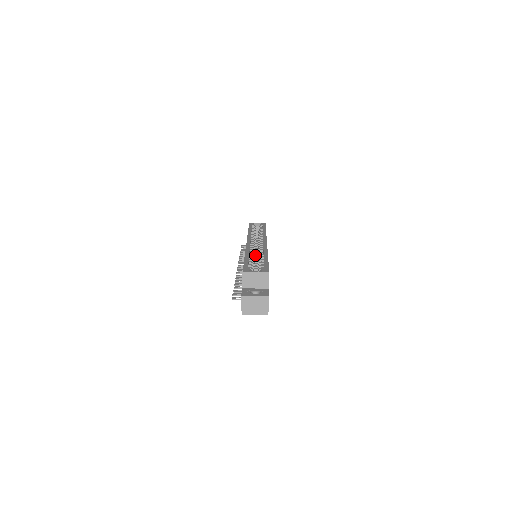
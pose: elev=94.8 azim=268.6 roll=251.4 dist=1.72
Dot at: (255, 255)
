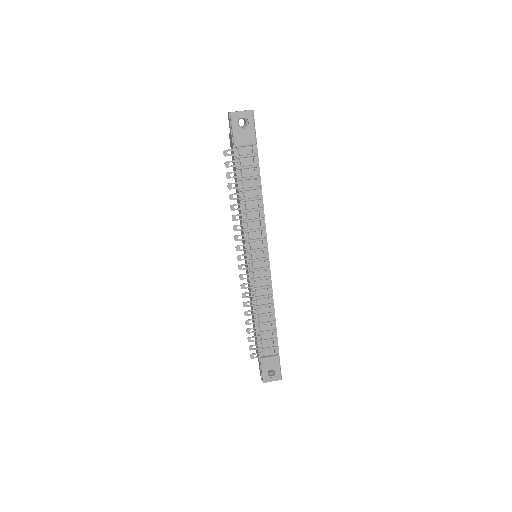
Dot at: occluded
